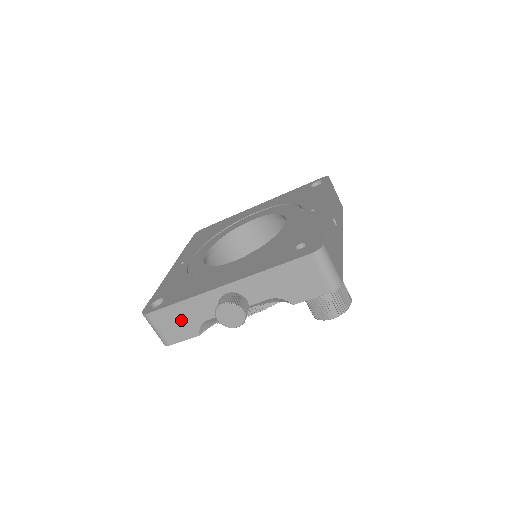
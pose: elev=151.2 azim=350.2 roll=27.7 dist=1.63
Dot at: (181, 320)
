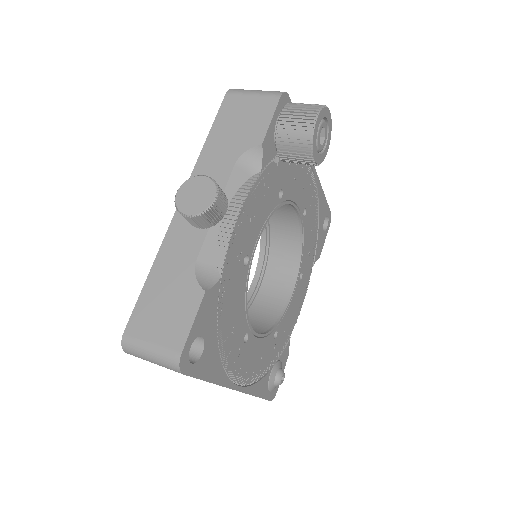
Dot at: (168, 295)
